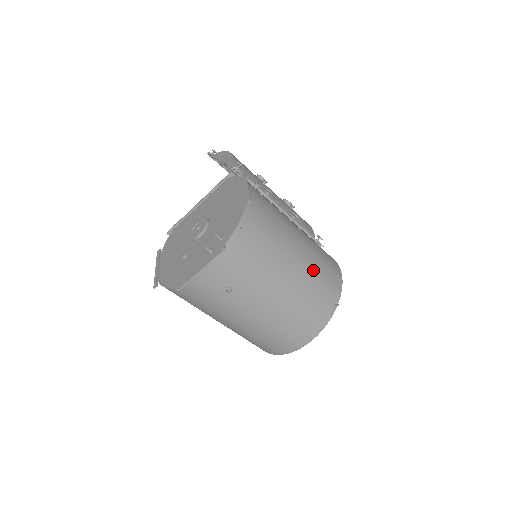
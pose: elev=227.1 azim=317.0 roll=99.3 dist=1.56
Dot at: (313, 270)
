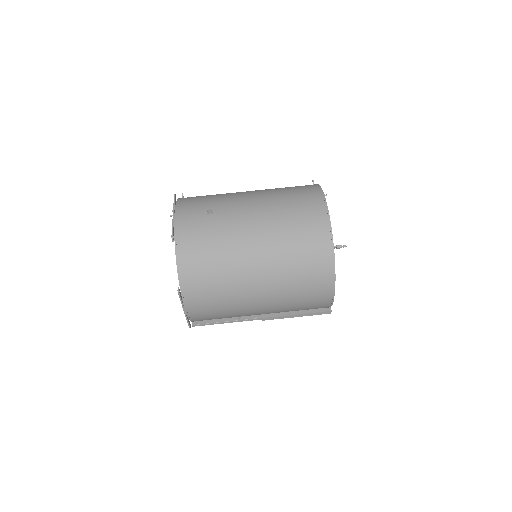
Dot at: occluded
